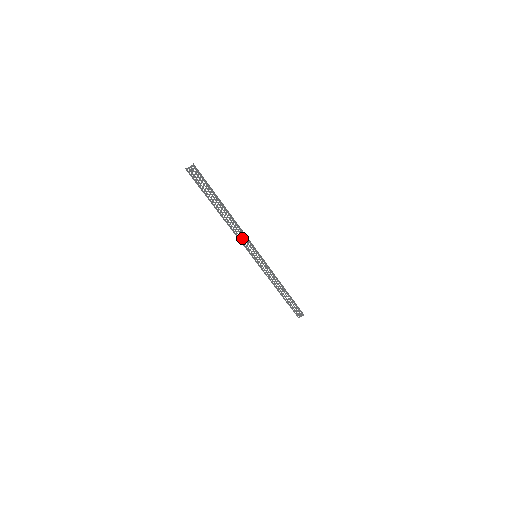
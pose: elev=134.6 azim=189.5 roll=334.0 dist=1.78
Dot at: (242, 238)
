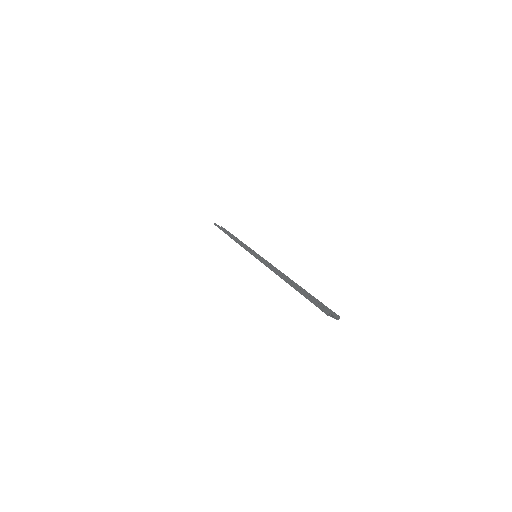
Dot at: occluded
